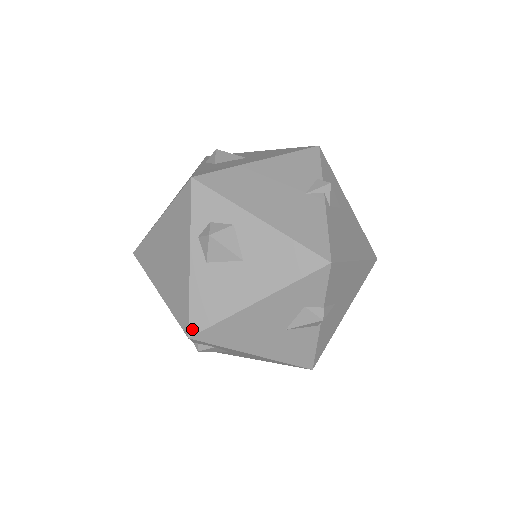
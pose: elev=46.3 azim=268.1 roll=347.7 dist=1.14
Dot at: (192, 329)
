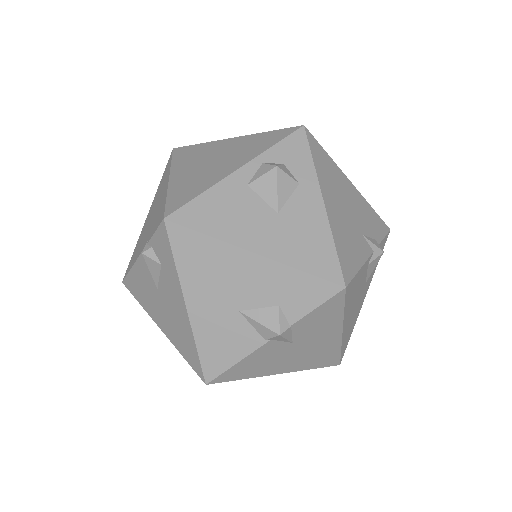
Dot at: (176, 216)
